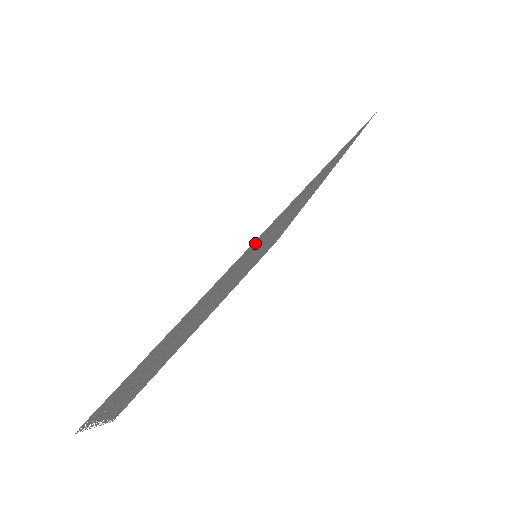
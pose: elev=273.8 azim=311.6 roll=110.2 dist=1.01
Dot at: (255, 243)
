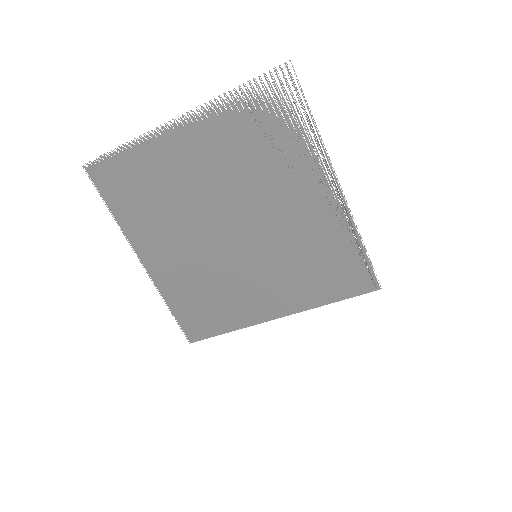
Dot at: (337, 186)
